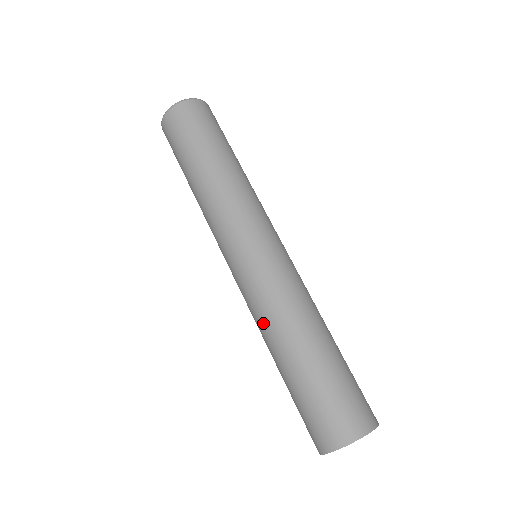
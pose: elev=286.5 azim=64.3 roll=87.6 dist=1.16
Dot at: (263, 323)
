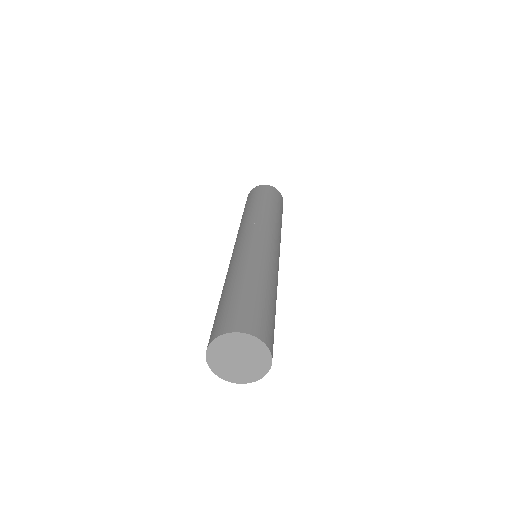
Dot at: (230, 269)
